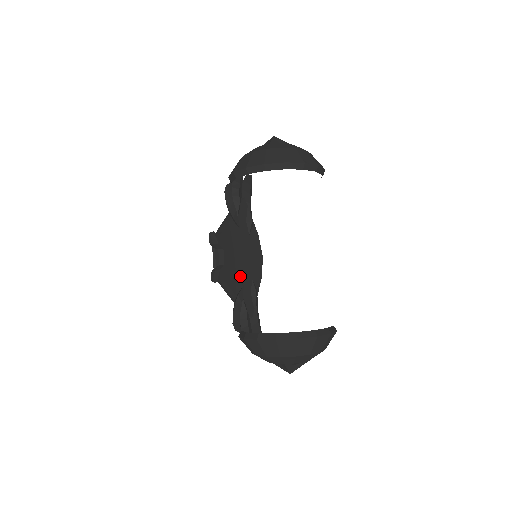
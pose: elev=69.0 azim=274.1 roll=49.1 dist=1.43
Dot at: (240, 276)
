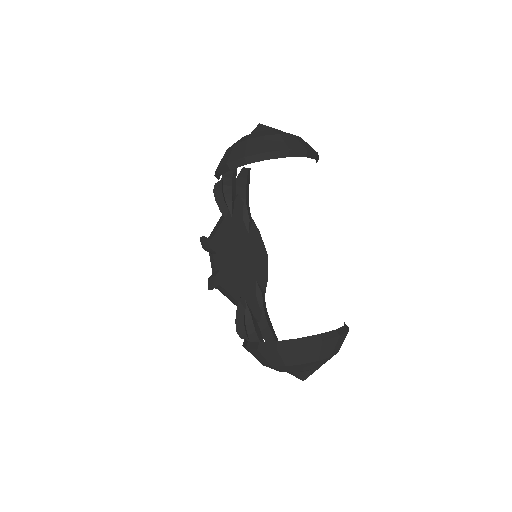
Dot at: (241, 279)
